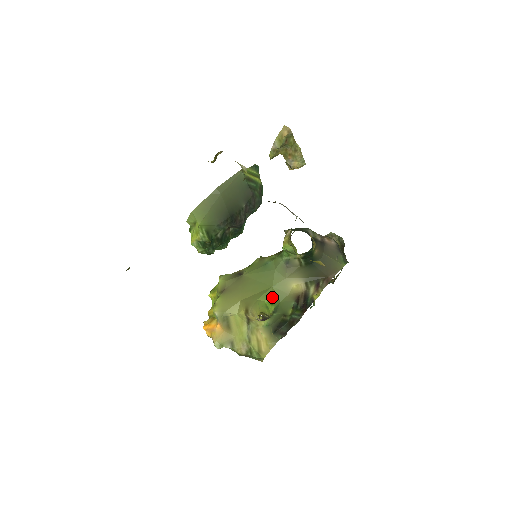
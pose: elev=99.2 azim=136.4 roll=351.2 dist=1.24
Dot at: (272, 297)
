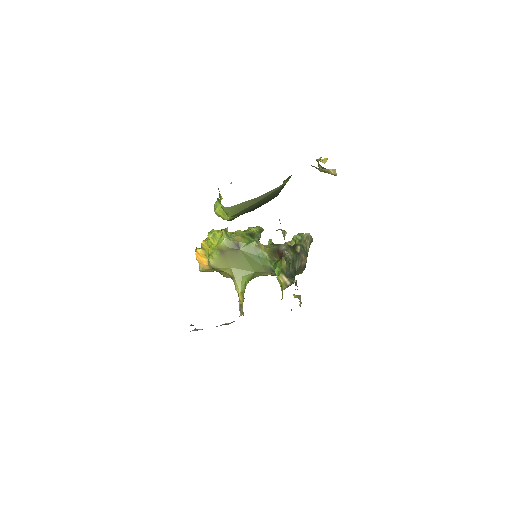
Dot at: (251, 278)
